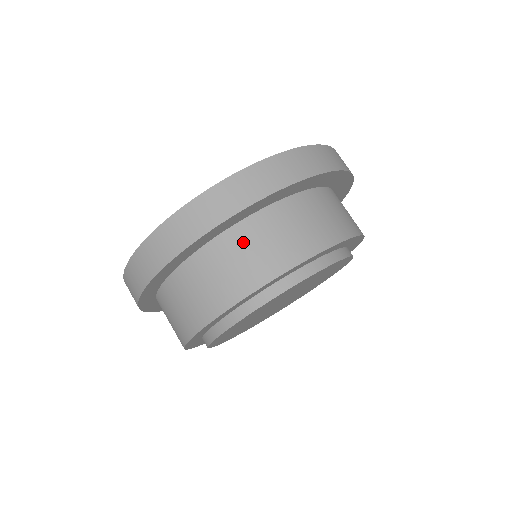
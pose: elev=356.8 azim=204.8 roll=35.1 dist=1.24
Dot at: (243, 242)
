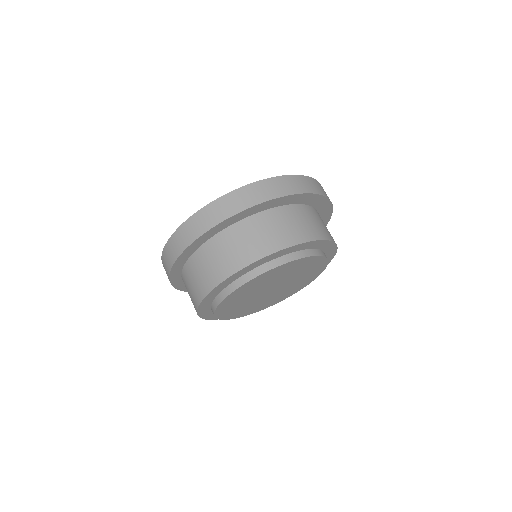
Dot at: (300, 214)
